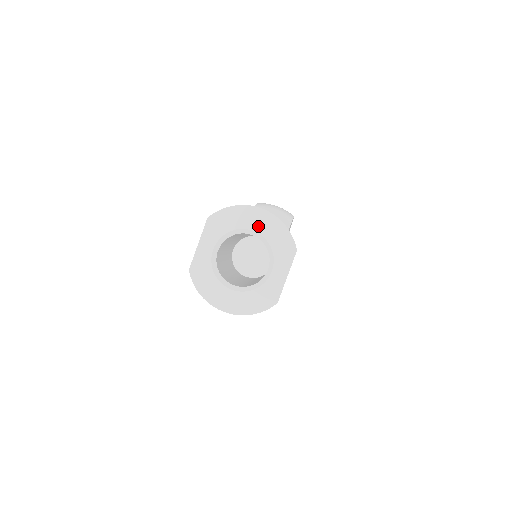
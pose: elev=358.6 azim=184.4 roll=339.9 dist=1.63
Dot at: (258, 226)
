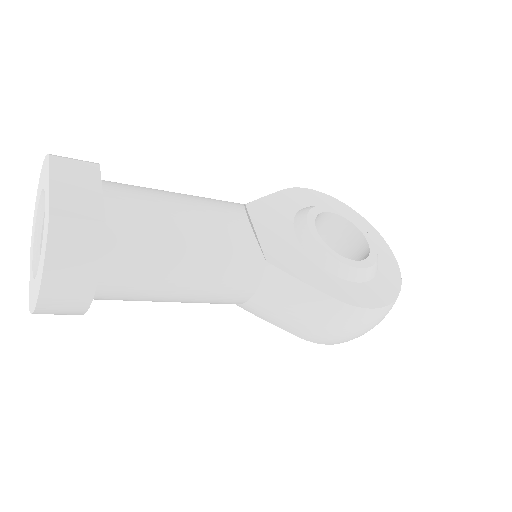
Dot at: (39, 194)
